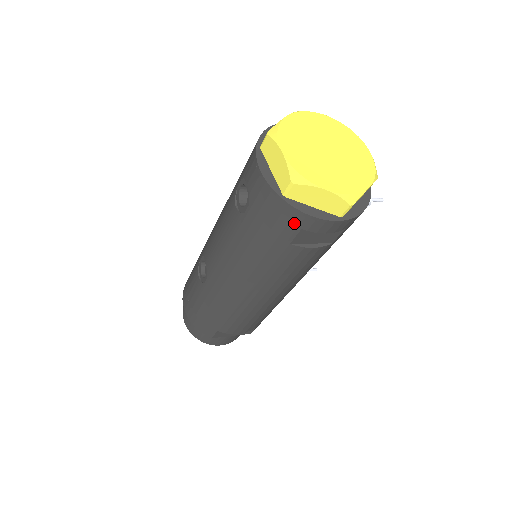
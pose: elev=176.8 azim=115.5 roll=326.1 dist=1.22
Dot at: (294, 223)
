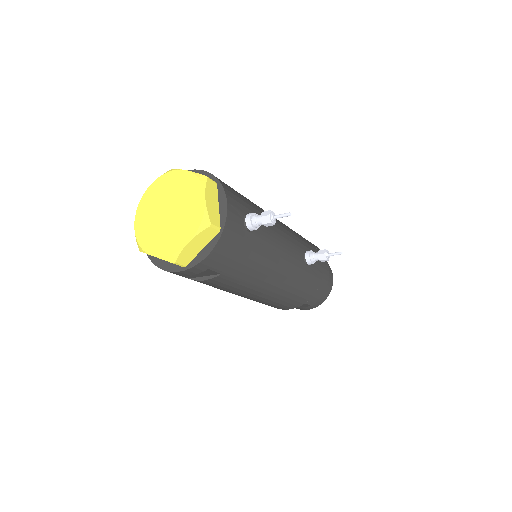
Dot at: occluded
